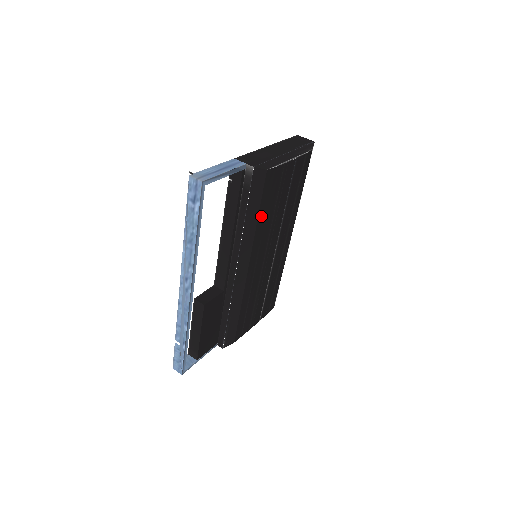
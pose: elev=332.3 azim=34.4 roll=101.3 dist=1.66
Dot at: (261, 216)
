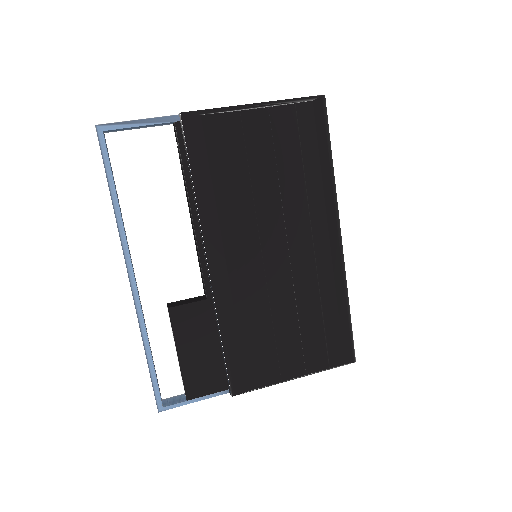
Dot at: (220, 184)
